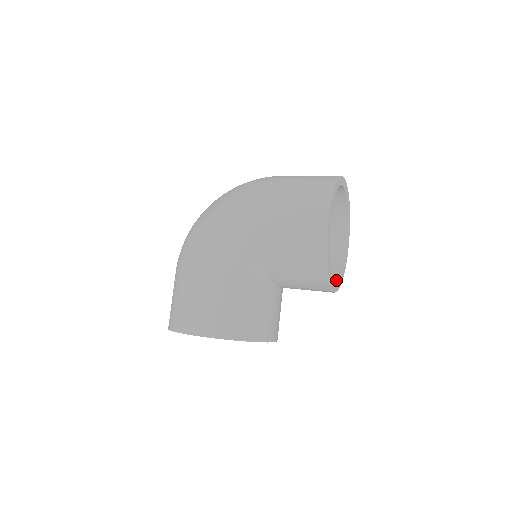
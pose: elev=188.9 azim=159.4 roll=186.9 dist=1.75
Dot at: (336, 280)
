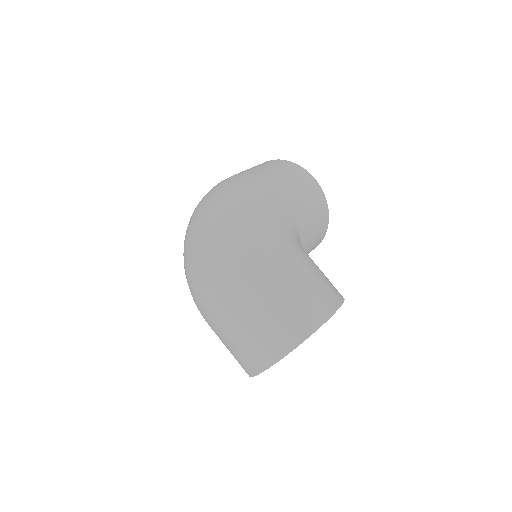
Dot at: occluded
